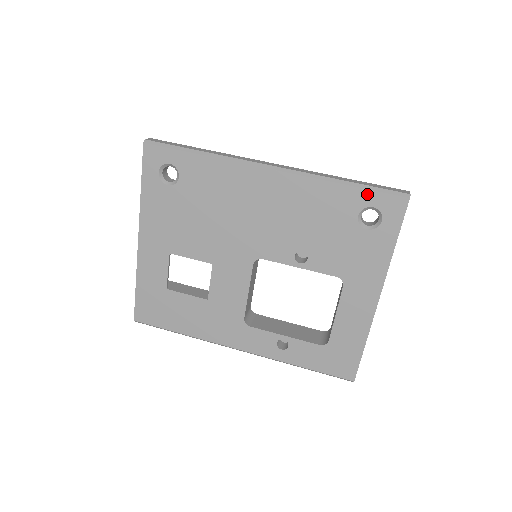
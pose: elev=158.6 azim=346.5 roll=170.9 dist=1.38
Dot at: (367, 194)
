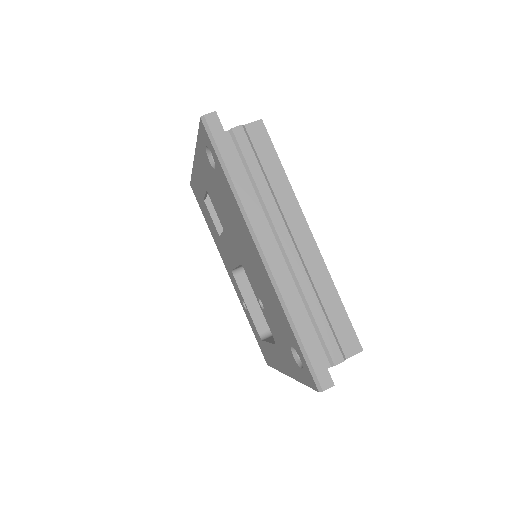
Dot at: (300, 351)
